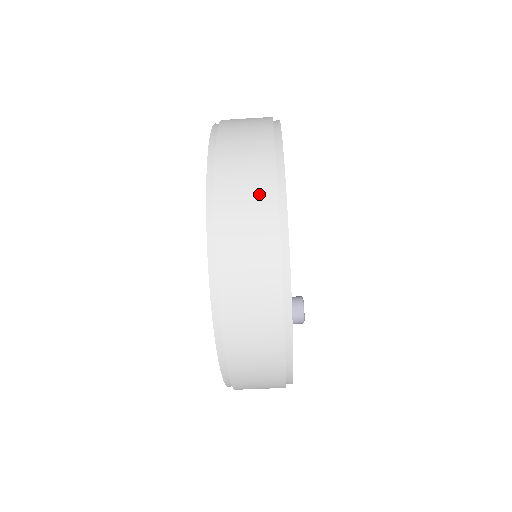
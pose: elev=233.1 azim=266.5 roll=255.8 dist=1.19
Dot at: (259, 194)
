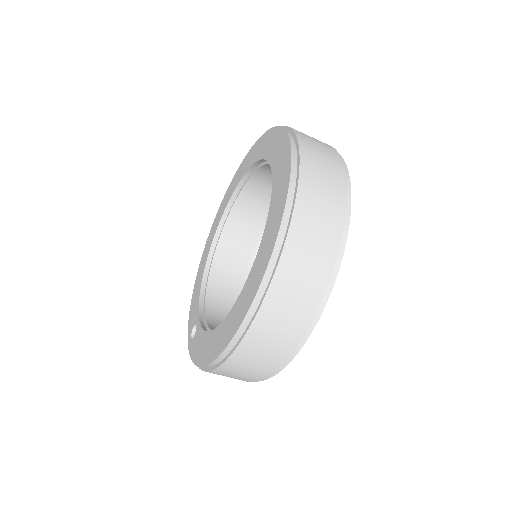
Dot at: (329, 154)
